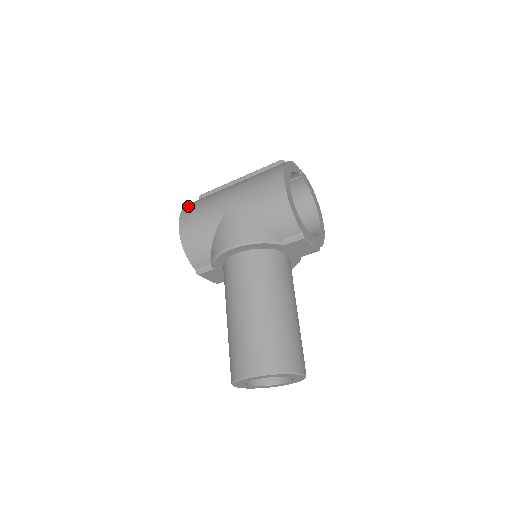
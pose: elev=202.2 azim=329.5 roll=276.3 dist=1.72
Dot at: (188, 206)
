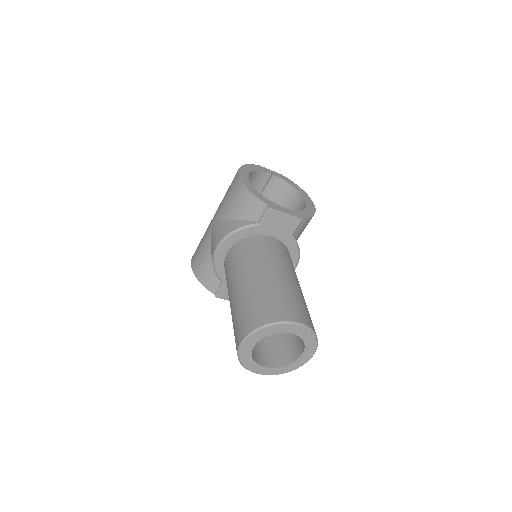
Dot at: occluded
